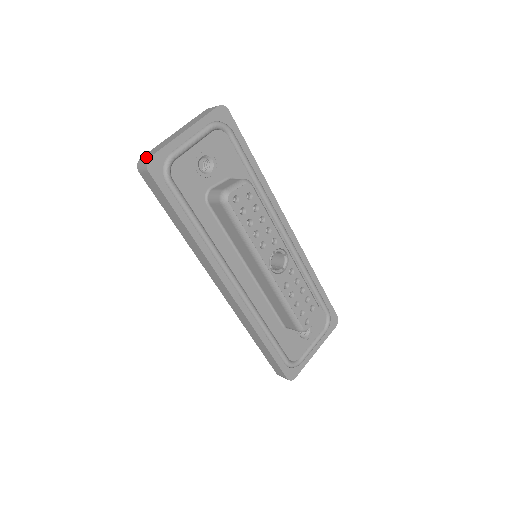
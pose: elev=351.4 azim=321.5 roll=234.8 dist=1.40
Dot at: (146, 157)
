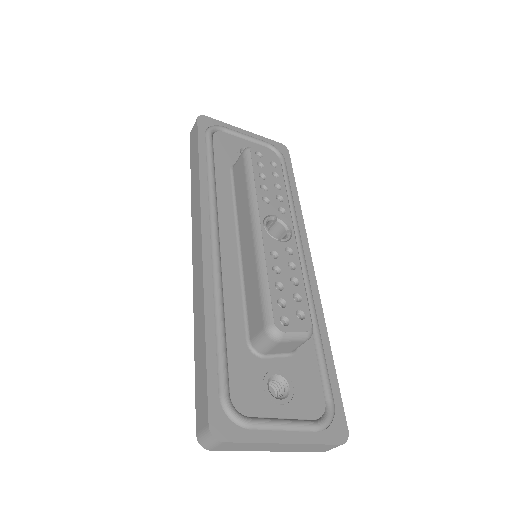
Dot at: occluded
